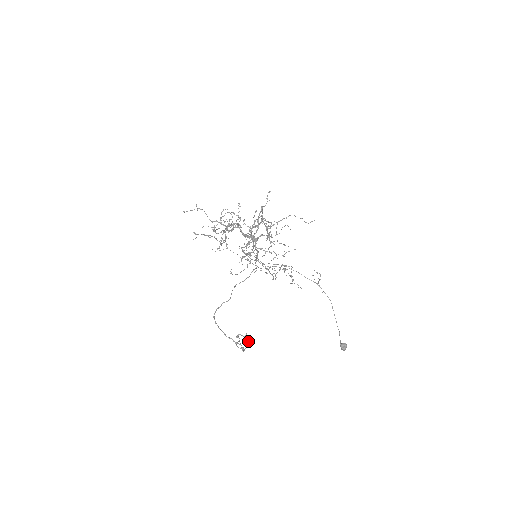
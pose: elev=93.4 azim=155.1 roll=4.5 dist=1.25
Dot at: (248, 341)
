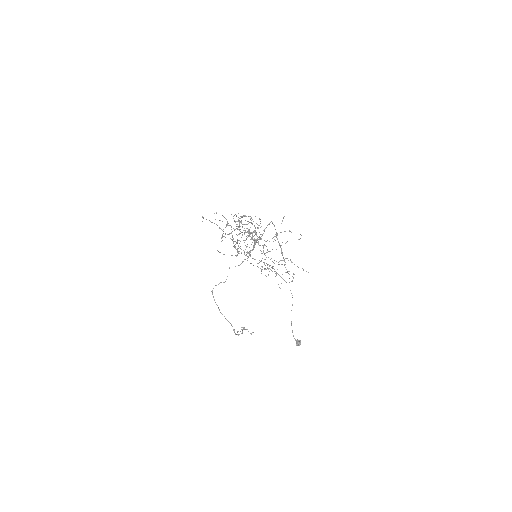
Dot at: (242, 327)
